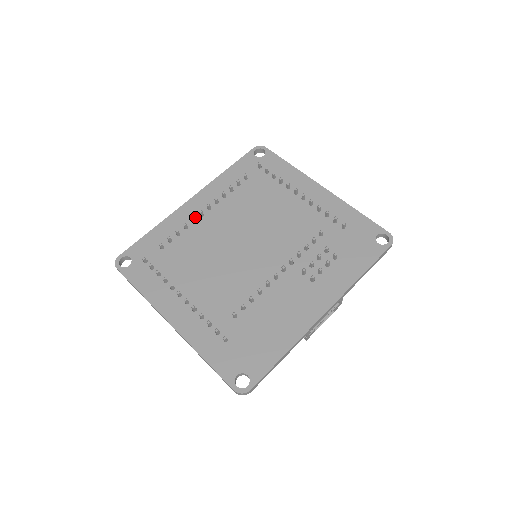
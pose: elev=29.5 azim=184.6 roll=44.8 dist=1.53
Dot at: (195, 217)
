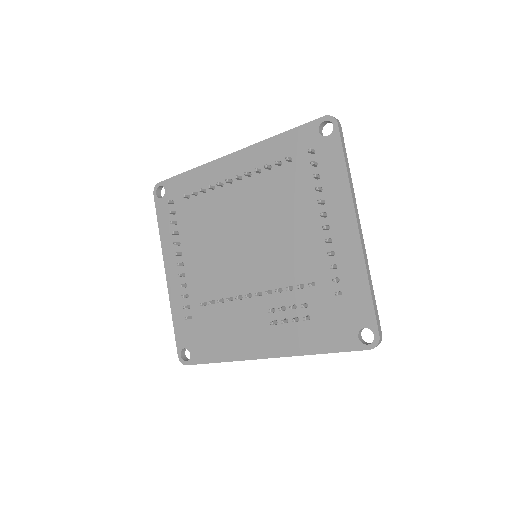
Dot at: occluded
